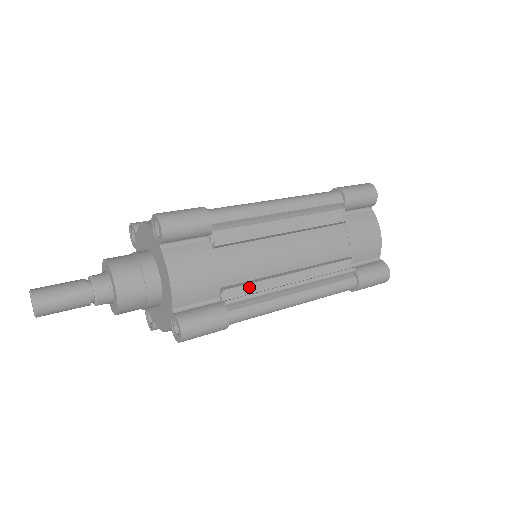
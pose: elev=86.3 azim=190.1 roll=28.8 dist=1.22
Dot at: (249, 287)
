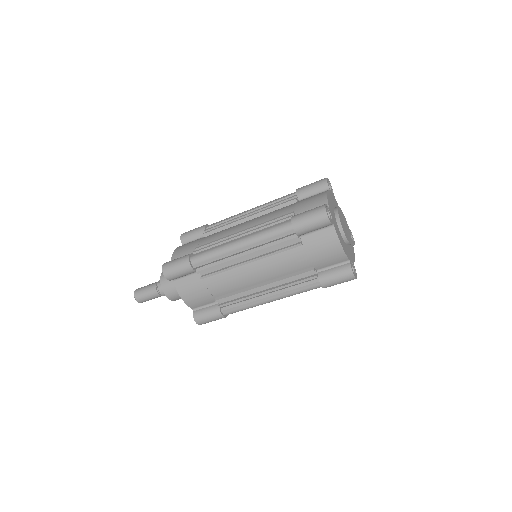
Dot at: (234, 295)
